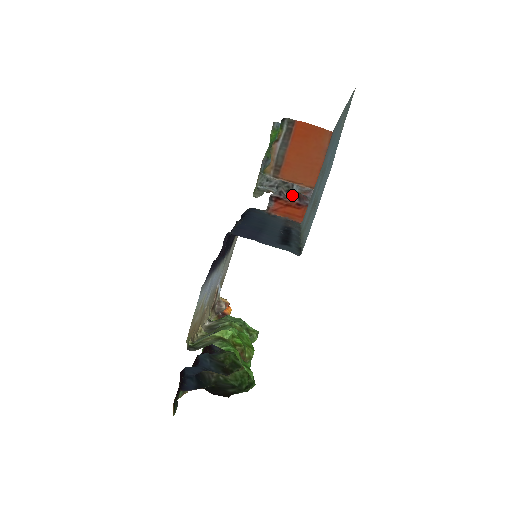
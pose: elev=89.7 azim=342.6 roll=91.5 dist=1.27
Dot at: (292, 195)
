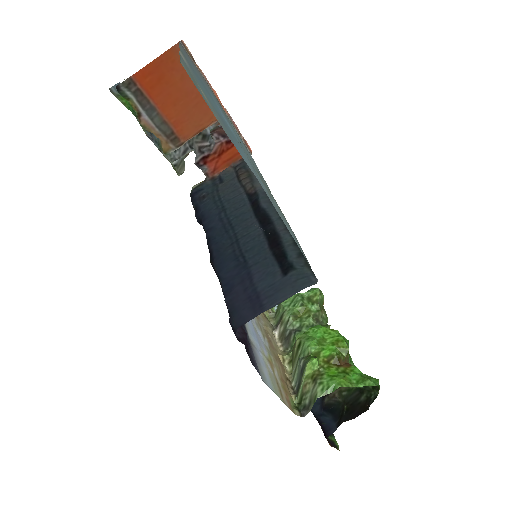
Dot at: (213, 140)
